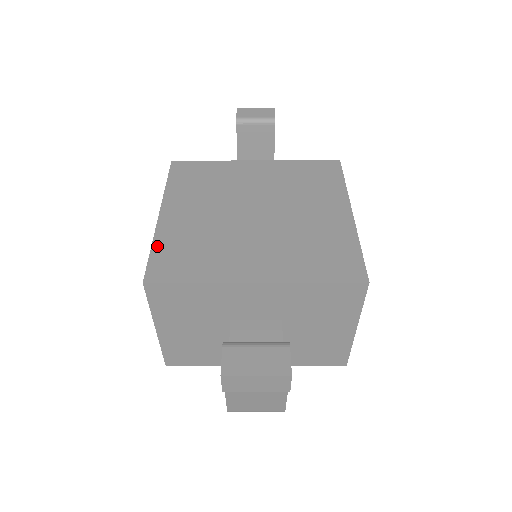
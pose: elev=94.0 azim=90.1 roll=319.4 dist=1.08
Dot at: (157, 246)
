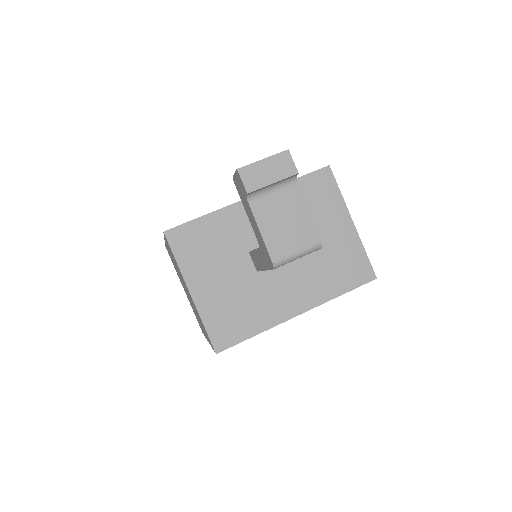
Dot at: occluded
